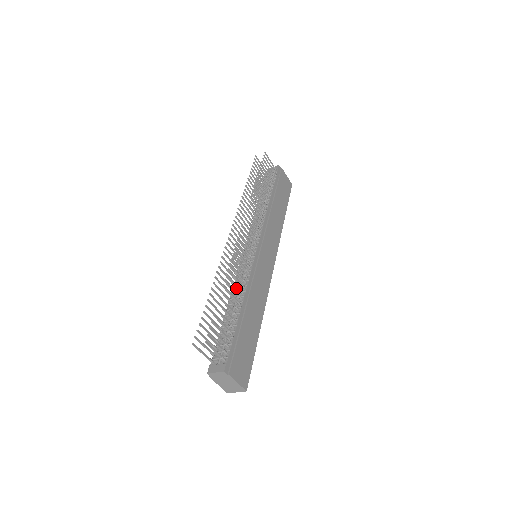
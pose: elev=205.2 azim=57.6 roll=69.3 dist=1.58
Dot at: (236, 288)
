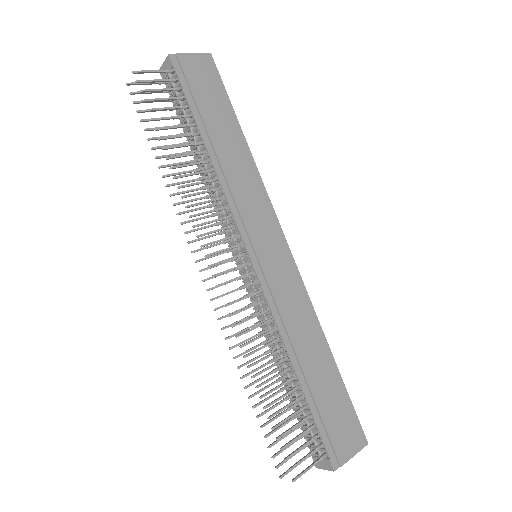
Dot at: (268, 337)
